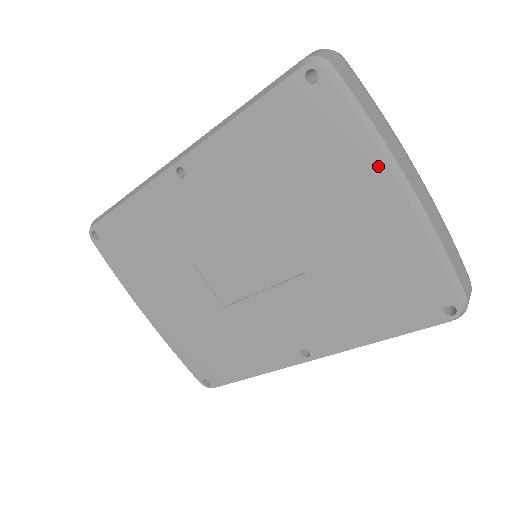
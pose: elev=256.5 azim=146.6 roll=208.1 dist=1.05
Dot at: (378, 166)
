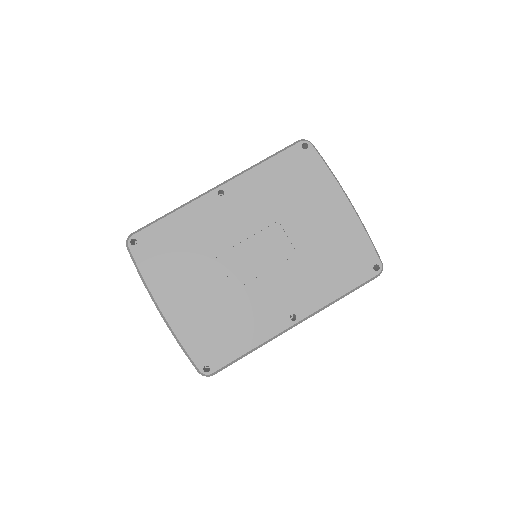
Dot at: (337, 189)
